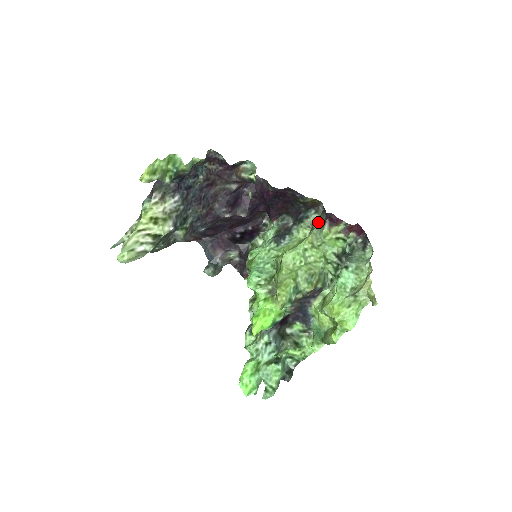
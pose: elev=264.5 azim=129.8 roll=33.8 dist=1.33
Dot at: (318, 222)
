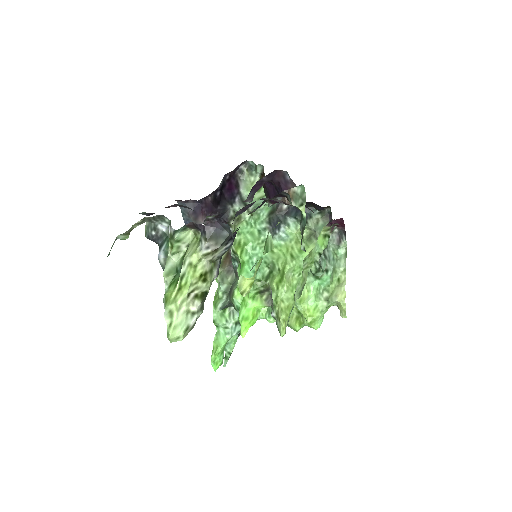
Dot at: (321, 228)
